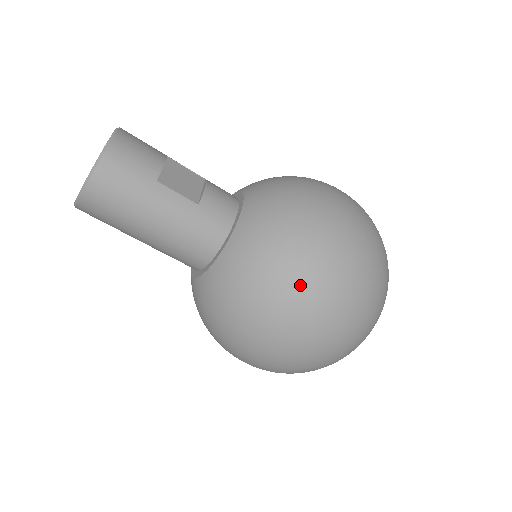
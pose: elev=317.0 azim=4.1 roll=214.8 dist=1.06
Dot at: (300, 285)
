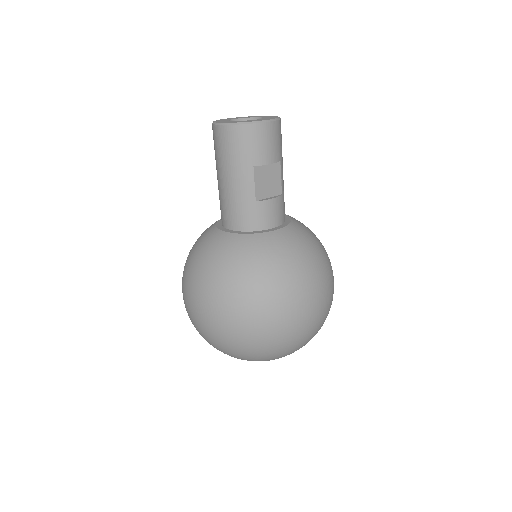
Dot at: (234, 296)
